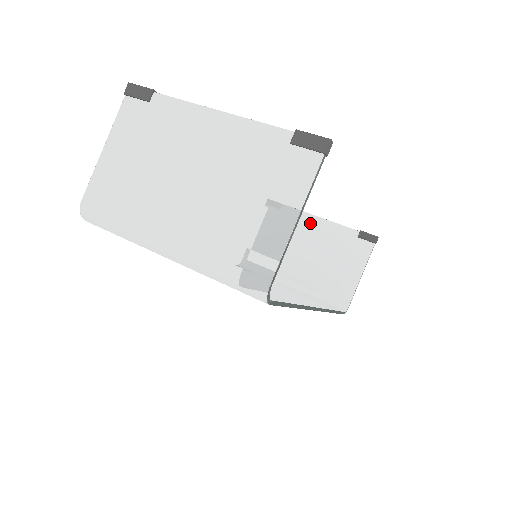
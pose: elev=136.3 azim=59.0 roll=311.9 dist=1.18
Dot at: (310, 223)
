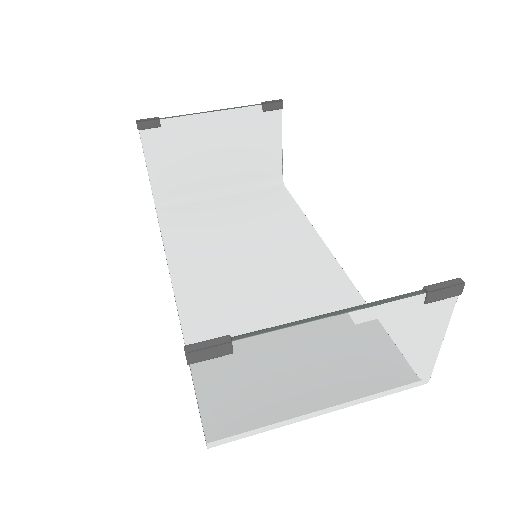
Dot at: (205, 124)
